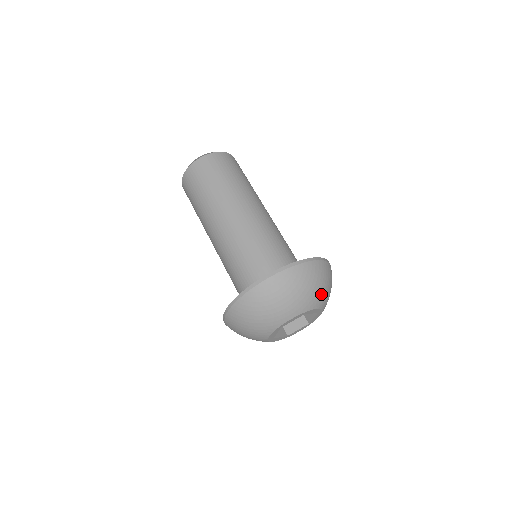
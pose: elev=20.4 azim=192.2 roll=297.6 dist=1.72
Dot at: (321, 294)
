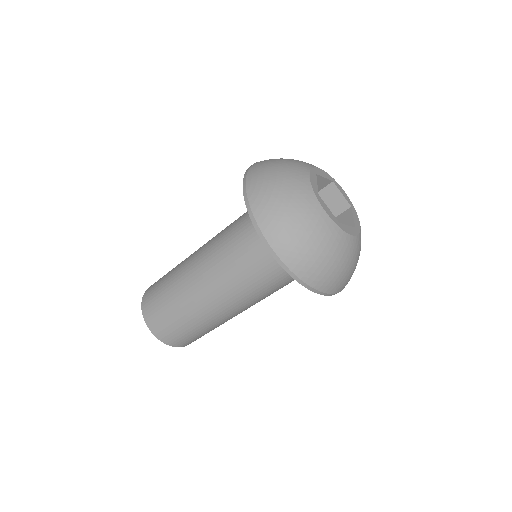
Dot at: occluded
